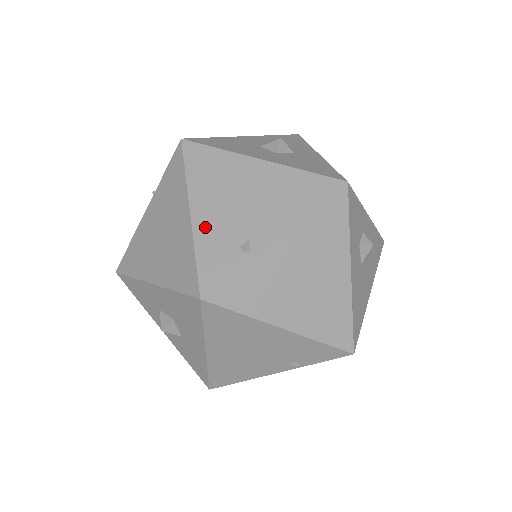
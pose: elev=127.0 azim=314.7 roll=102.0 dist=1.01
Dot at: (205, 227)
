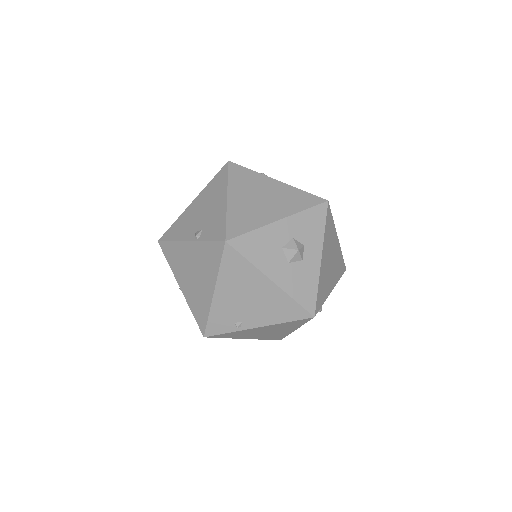
Dot at: (220, 305)
